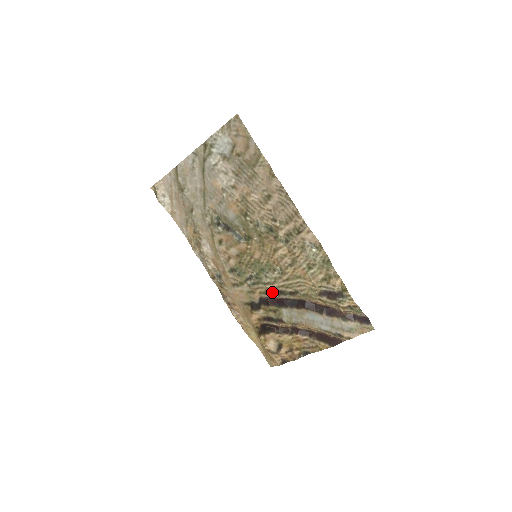
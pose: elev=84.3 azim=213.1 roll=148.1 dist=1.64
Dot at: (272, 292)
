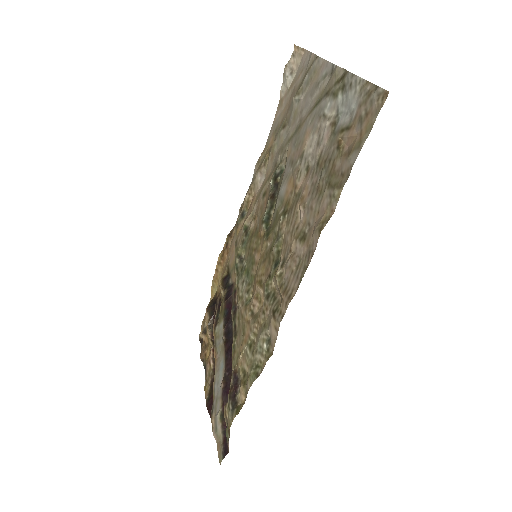
Dot at: (235, 298)
